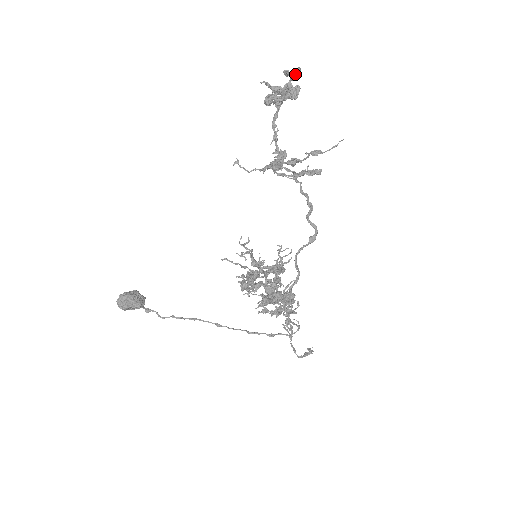
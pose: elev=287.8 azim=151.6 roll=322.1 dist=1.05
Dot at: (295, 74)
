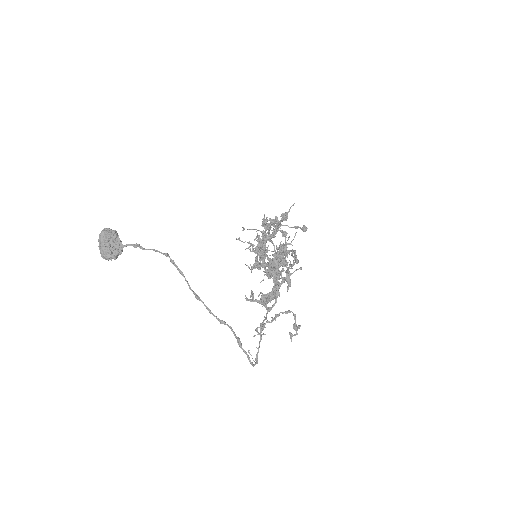
Dot at: (278, 222)
